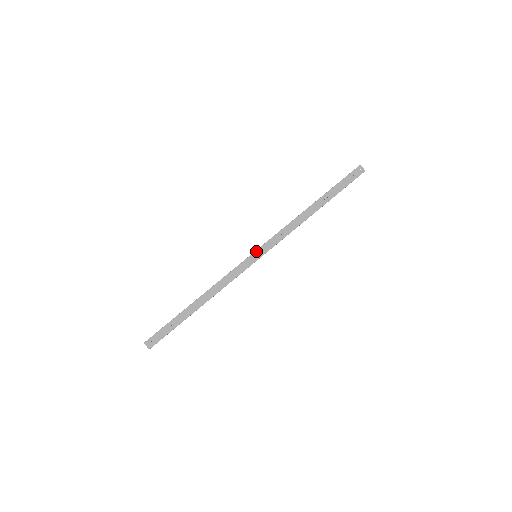
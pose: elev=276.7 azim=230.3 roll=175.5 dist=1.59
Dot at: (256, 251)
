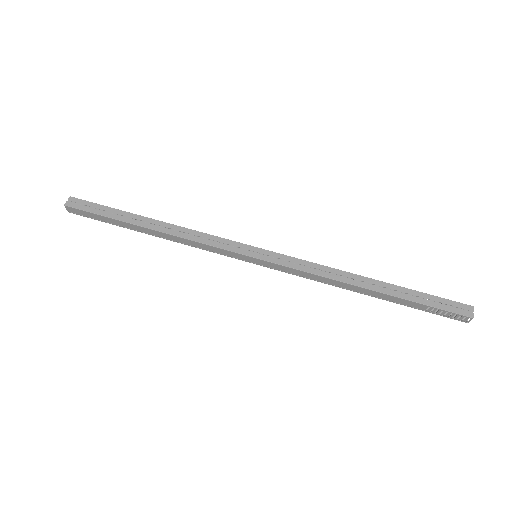
Dot at: (262, 249)
